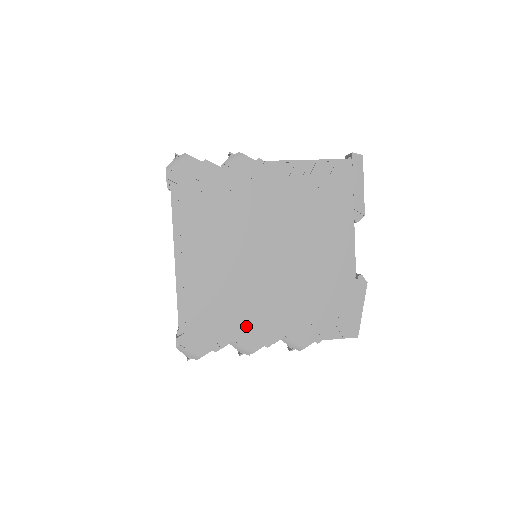
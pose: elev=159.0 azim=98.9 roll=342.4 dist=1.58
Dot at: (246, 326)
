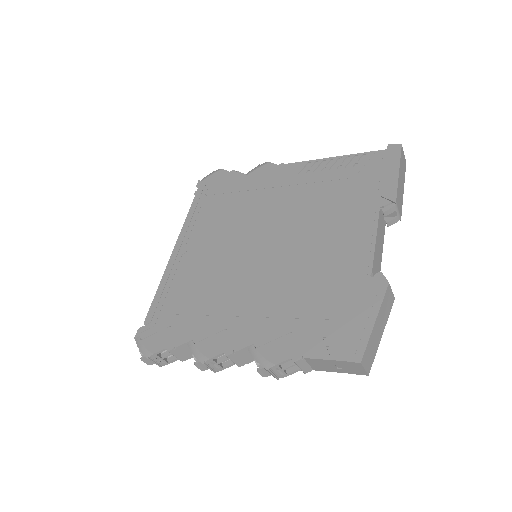
Dot at: (211, 324)
